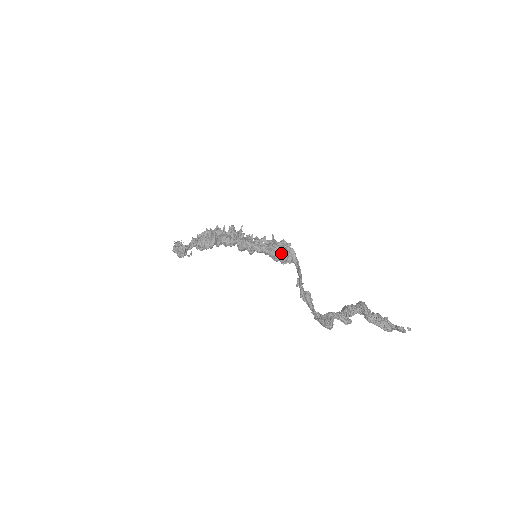
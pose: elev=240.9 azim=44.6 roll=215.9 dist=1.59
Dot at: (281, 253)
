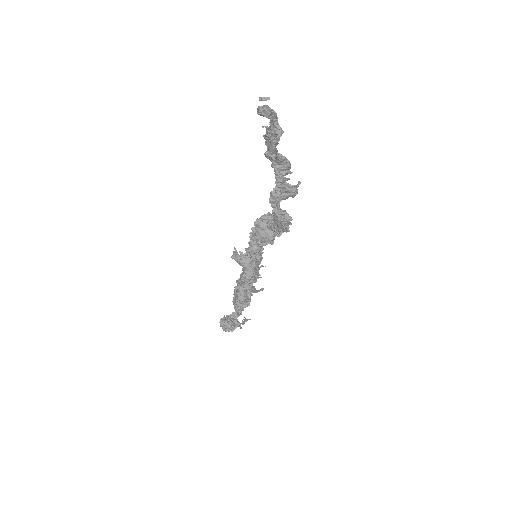
Dot at: (262, 228)
